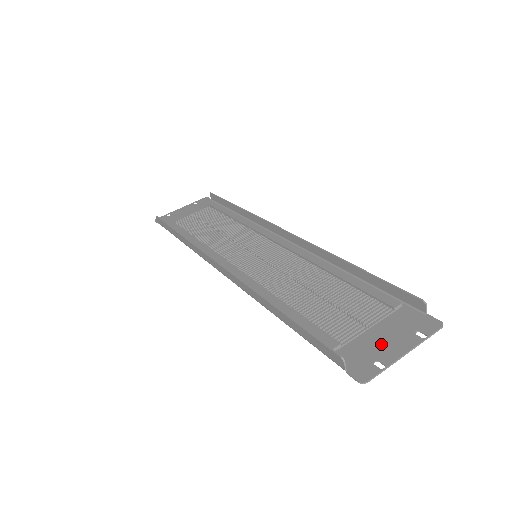
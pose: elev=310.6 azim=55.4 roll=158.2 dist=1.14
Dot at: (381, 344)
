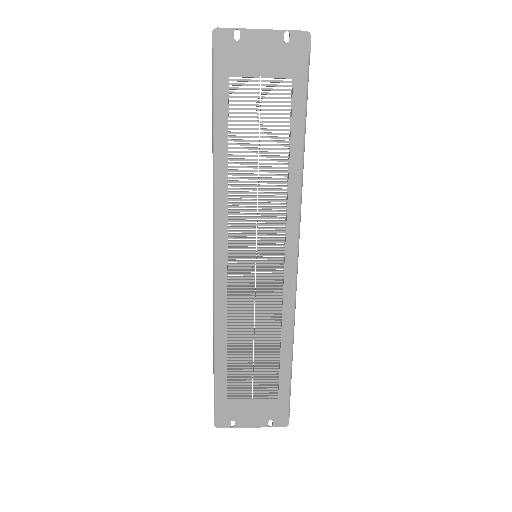
Dot at: (254, 53)
